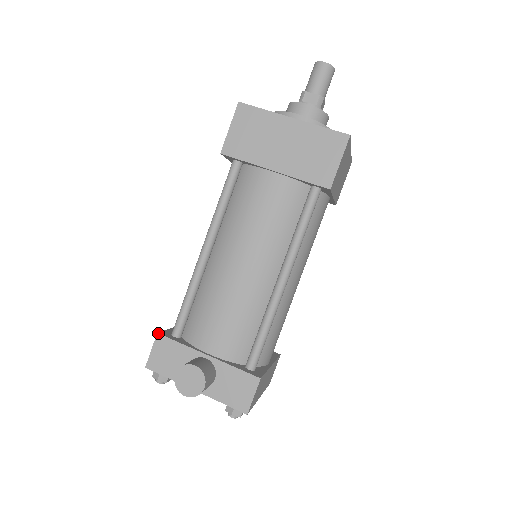
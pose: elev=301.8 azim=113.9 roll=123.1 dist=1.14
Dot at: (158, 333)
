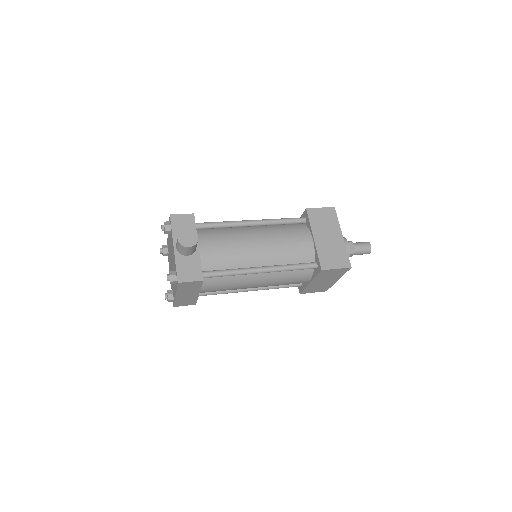
Dot at: occluded
